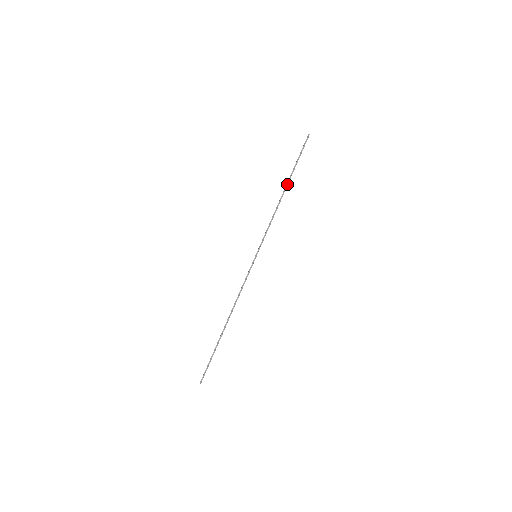
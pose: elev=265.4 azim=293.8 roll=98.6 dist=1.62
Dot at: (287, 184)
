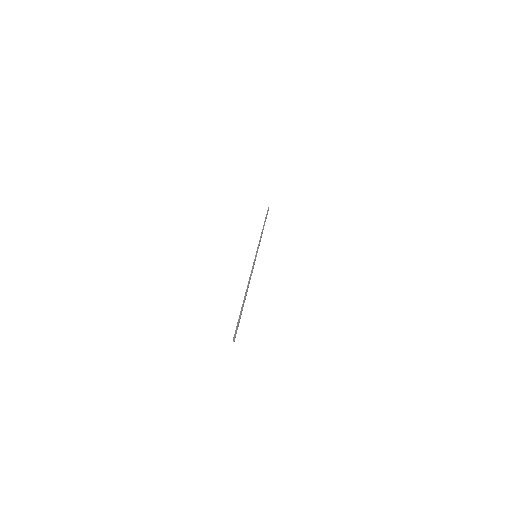
Dot at: (264, 224)
